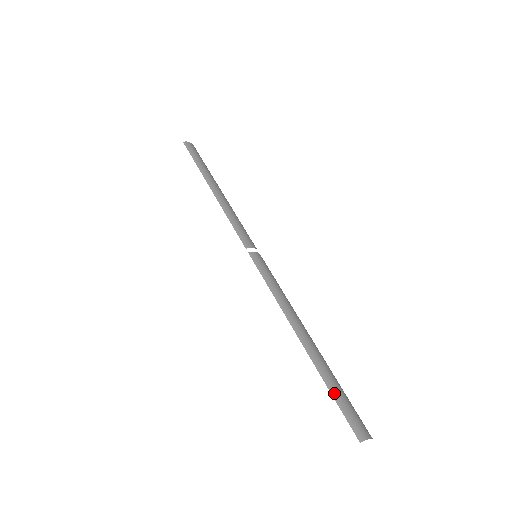
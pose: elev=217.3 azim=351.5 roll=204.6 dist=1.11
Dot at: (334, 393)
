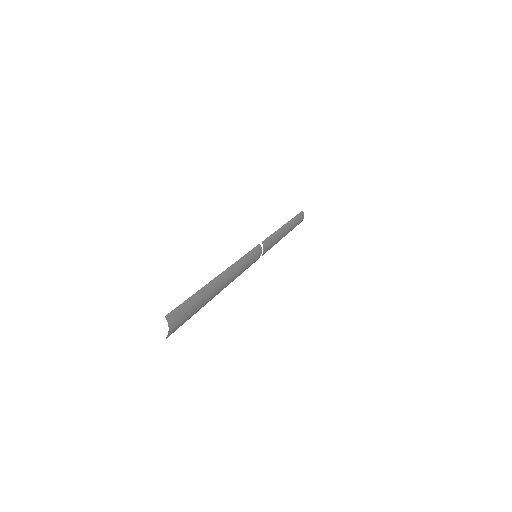
Dot at: (194, 298)
